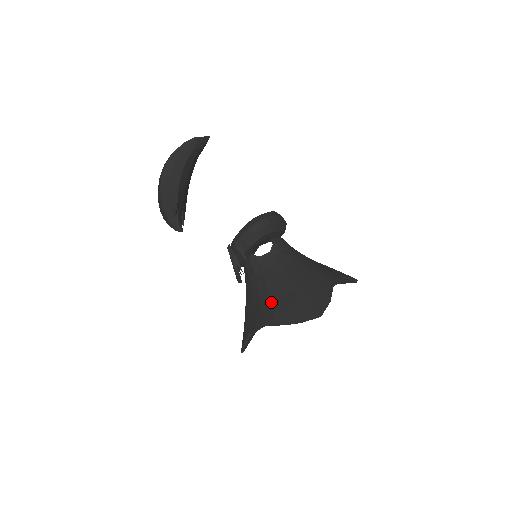
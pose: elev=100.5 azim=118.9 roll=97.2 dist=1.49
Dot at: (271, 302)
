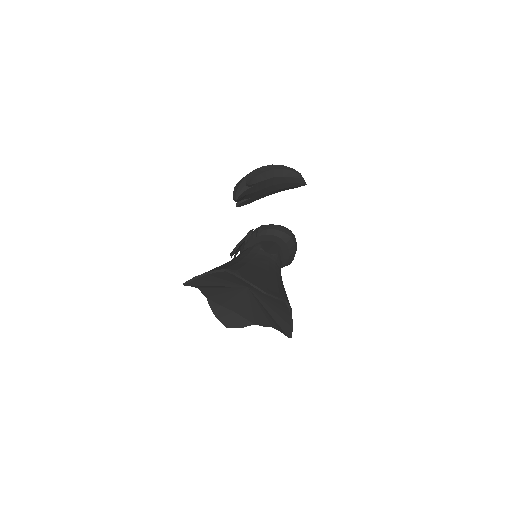
Dot at: (244, 266)
